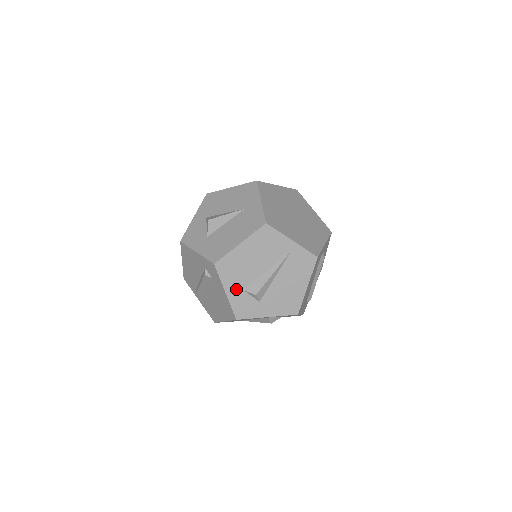
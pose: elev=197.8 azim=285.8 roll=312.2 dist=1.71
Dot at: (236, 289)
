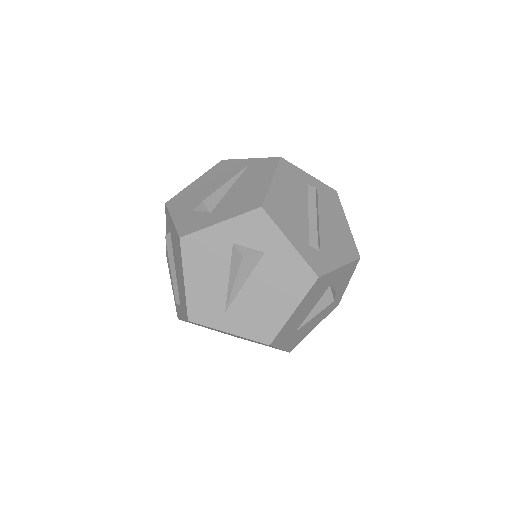
Dot at: (184, 213)
